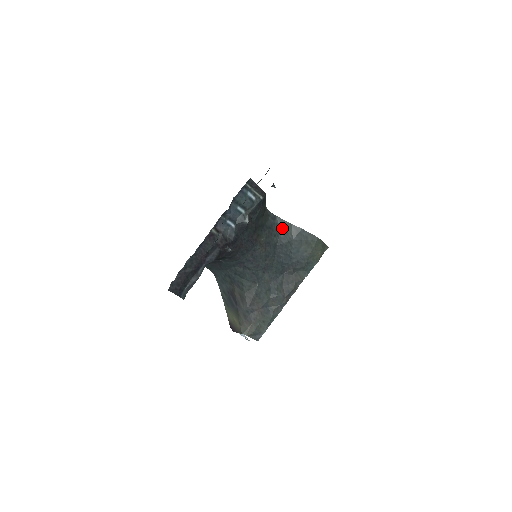
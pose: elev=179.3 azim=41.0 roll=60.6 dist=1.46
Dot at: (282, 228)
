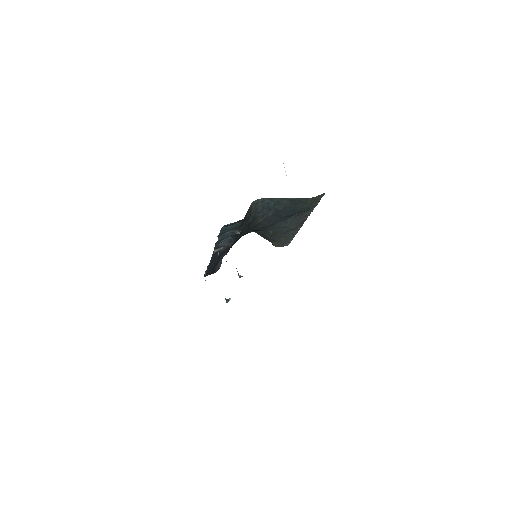
Dot at: (274, 203)
